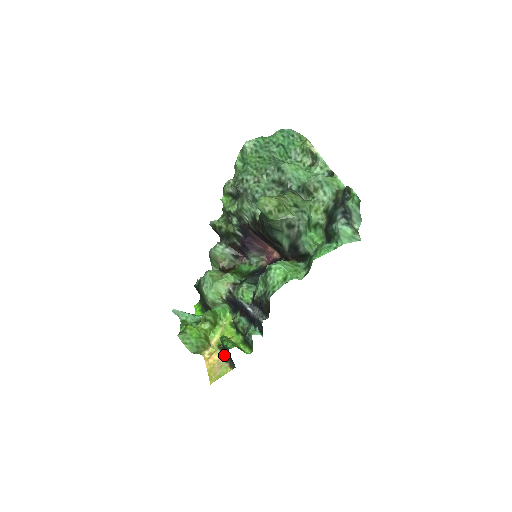
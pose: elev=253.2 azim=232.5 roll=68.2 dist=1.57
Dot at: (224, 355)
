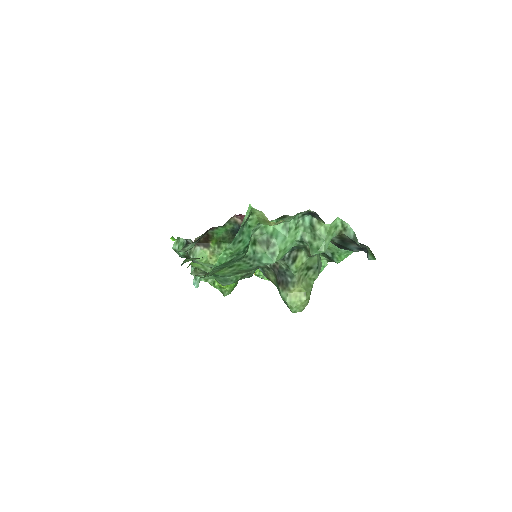
Dot at: occluded
